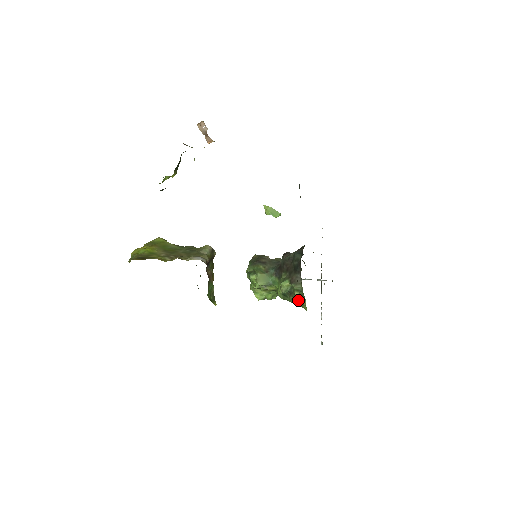
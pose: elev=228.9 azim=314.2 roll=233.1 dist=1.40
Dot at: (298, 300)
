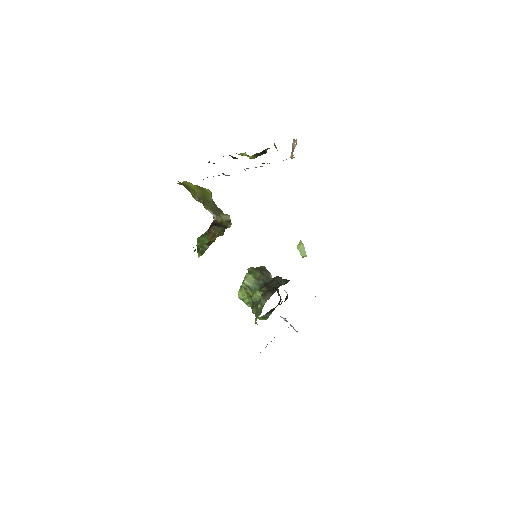
Dot at: occluded
